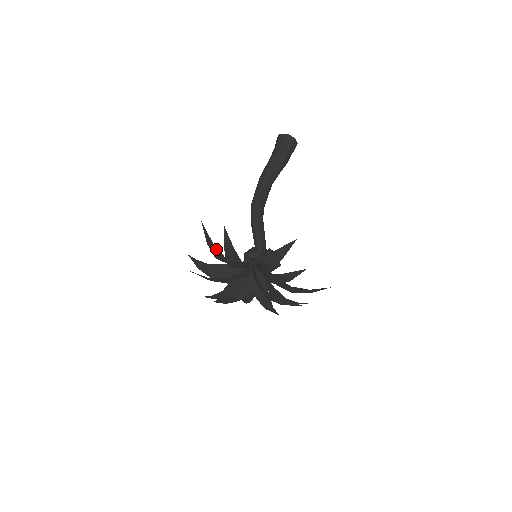
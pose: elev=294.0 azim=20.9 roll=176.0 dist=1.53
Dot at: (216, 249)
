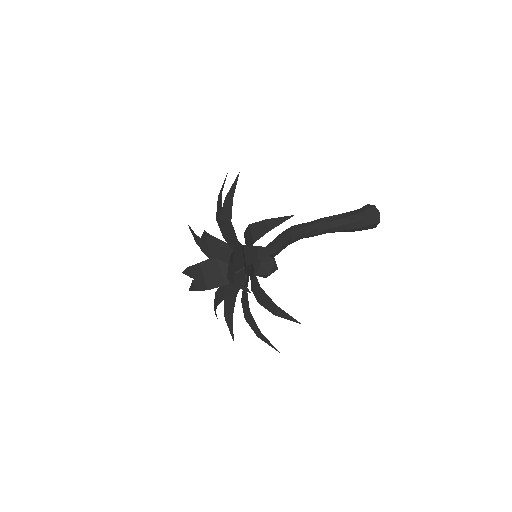
Dot at: (221, 203)
